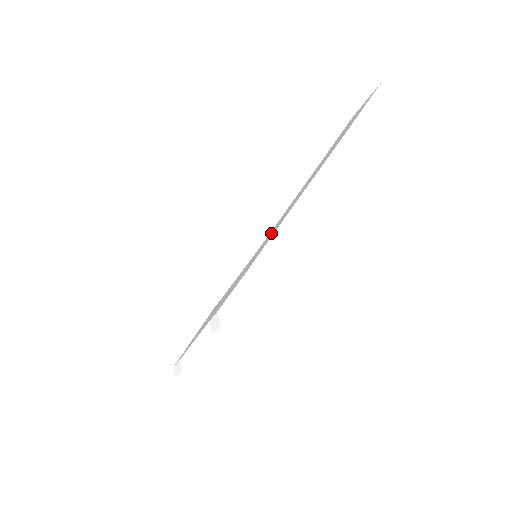
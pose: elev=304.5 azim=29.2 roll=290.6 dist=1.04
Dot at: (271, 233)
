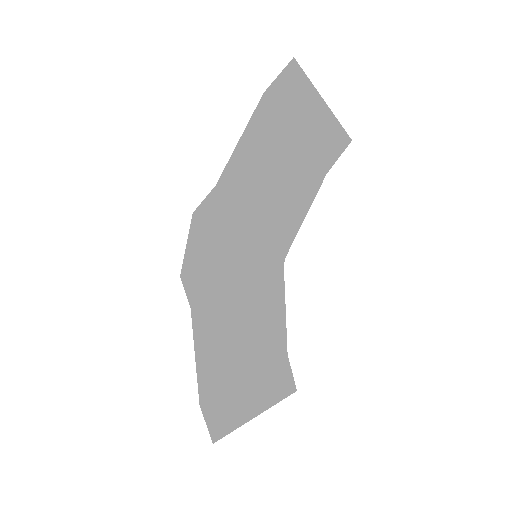
Dot at: (251, 218)
